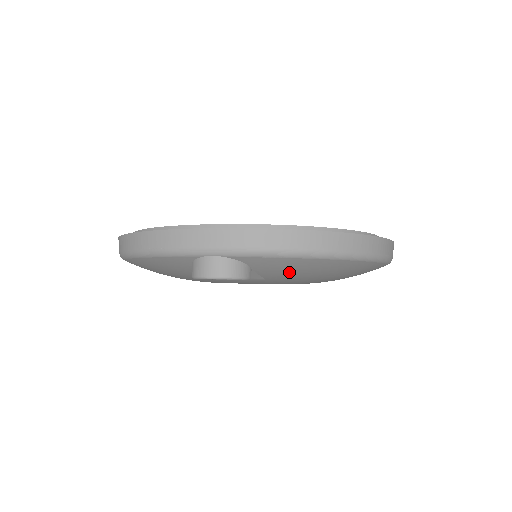
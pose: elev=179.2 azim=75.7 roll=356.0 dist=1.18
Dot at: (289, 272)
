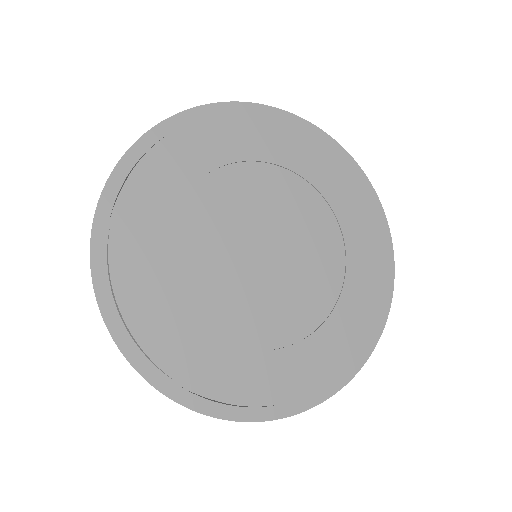
Dot at: occluded
